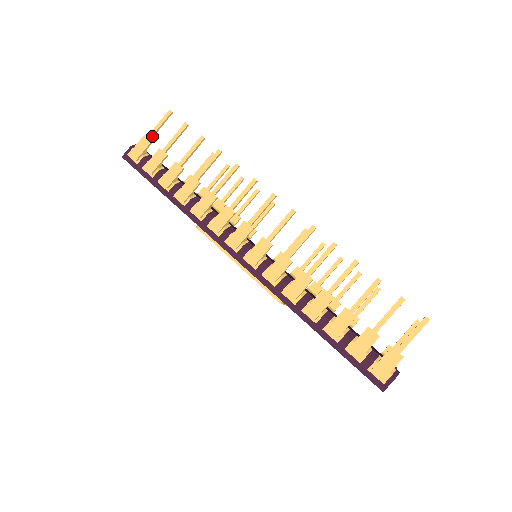
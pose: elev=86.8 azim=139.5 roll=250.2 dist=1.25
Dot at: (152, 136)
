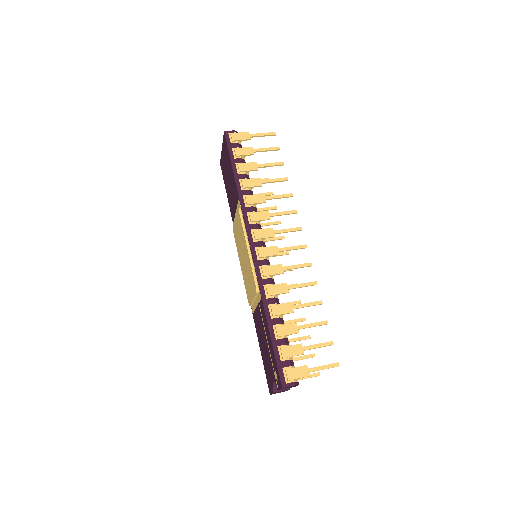
Dot at: (253, 136)
